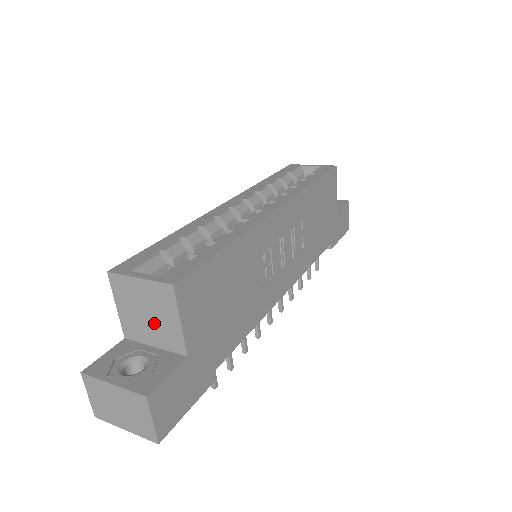
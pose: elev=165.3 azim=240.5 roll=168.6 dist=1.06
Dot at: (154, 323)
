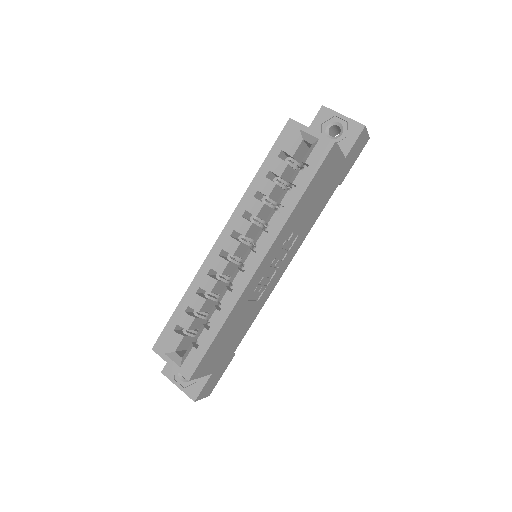
Dot at: occluded
